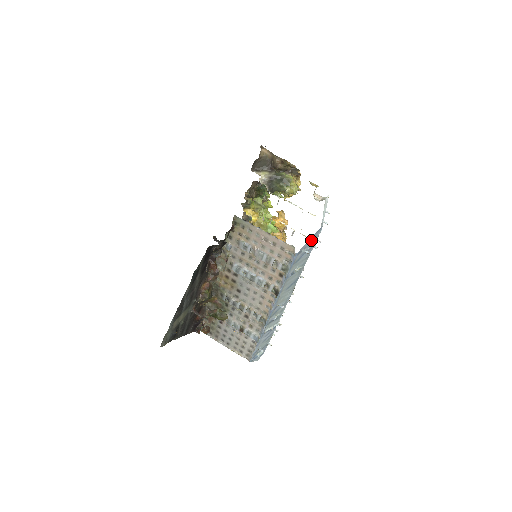
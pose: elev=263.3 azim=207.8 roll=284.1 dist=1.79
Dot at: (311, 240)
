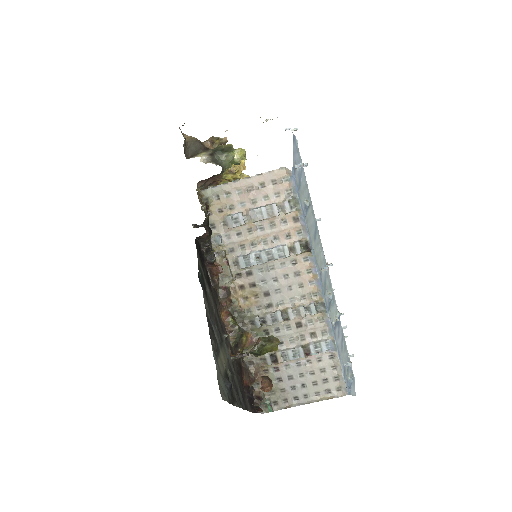
Dot at: (295, 153)
